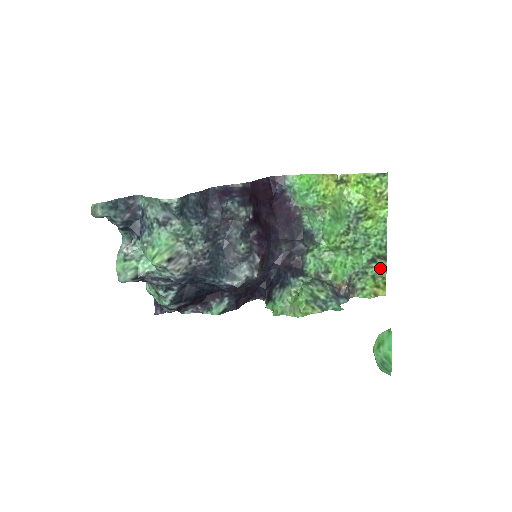
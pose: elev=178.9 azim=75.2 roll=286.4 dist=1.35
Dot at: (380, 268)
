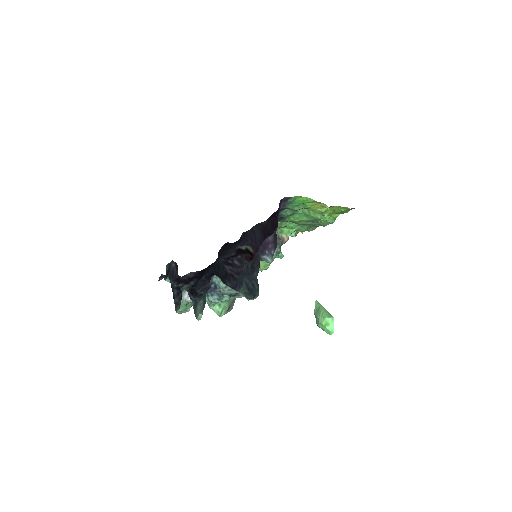
Dot at: (312, 229)
